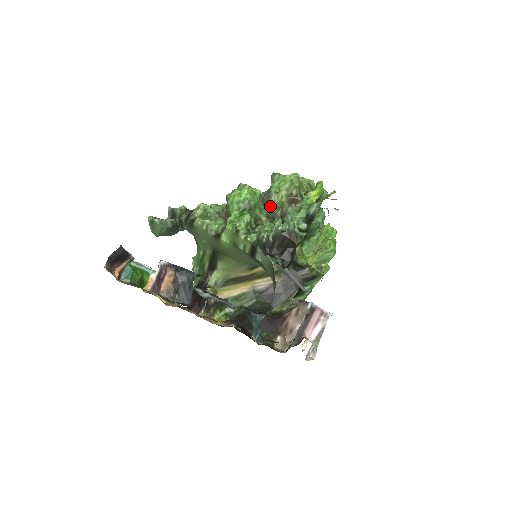
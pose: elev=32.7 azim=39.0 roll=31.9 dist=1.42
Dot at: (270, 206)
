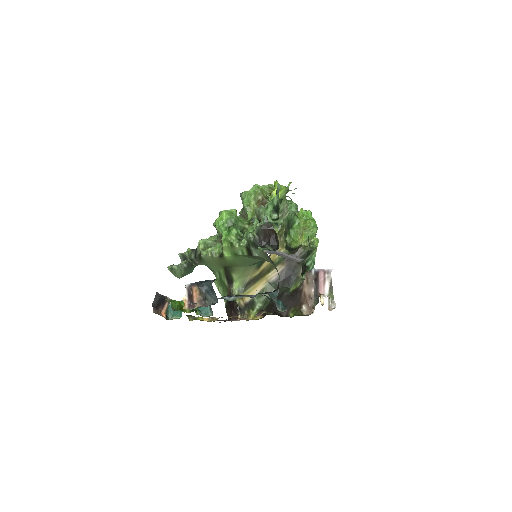
Dot at: (249, 217)
